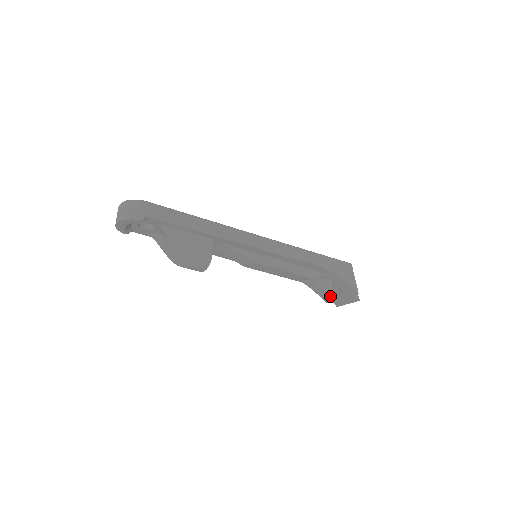
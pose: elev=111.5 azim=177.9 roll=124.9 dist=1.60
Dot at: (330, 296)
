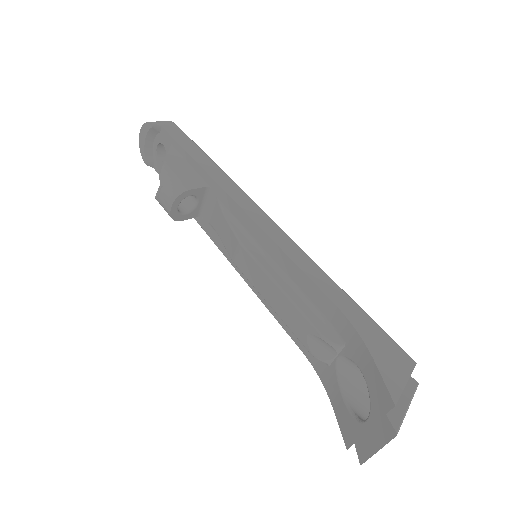
Dot at: (353, 424)
